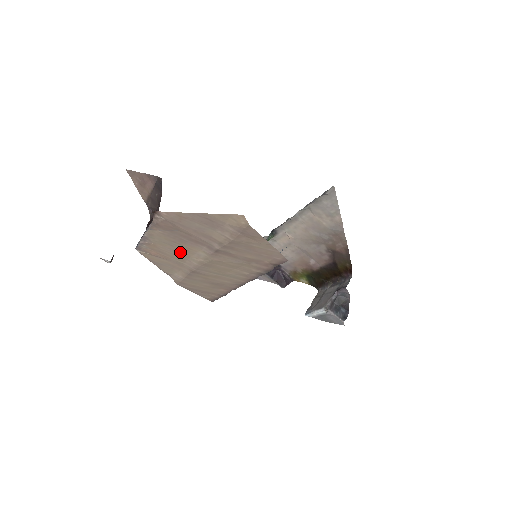
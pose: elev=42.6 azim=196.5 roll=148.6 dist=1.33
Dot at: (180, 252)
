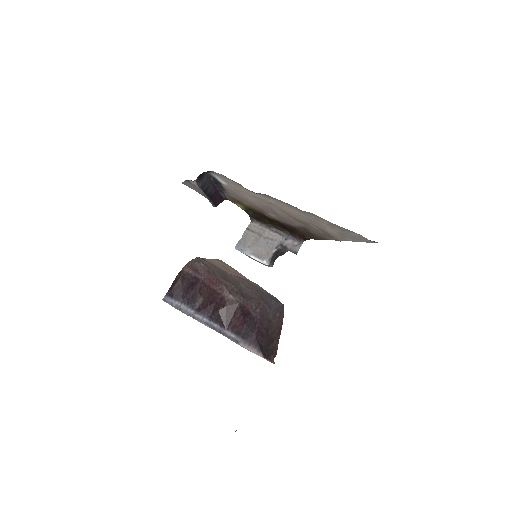
Dot at: occluded
